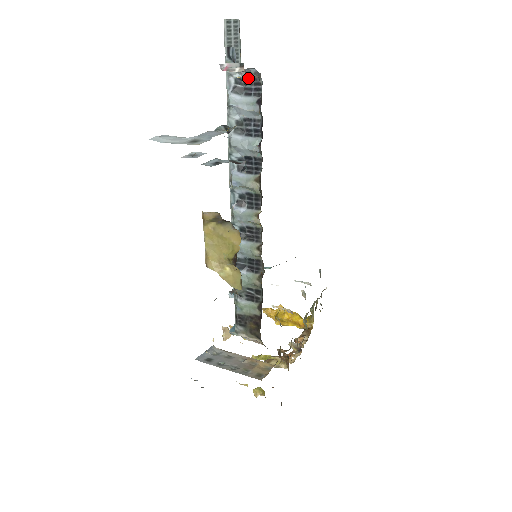
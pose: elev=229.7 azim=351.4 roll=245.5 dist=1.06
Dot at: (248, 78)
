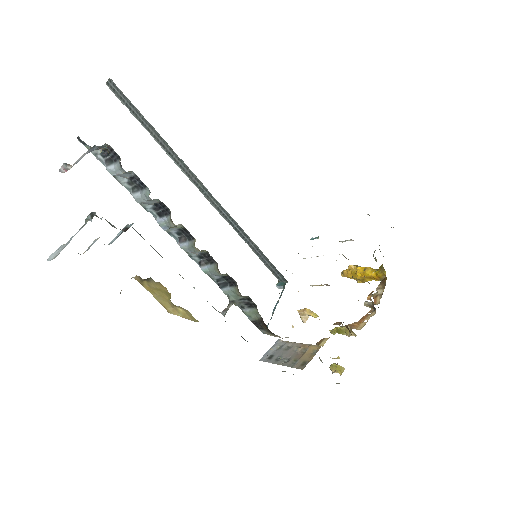
Dot at: (105, 149)
